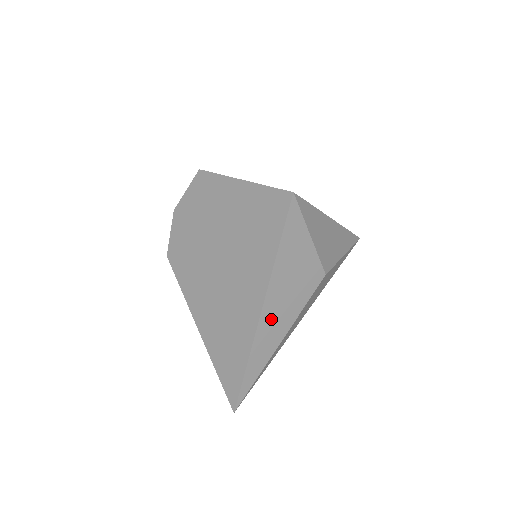
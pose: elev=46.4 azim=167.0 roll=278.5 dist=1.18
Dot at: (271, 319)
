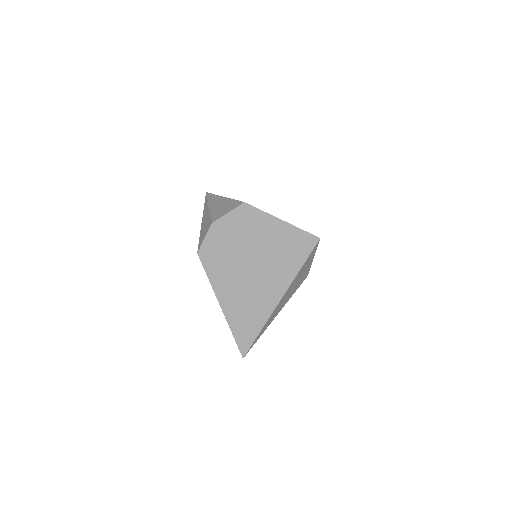
Dot at: (280, 304)
